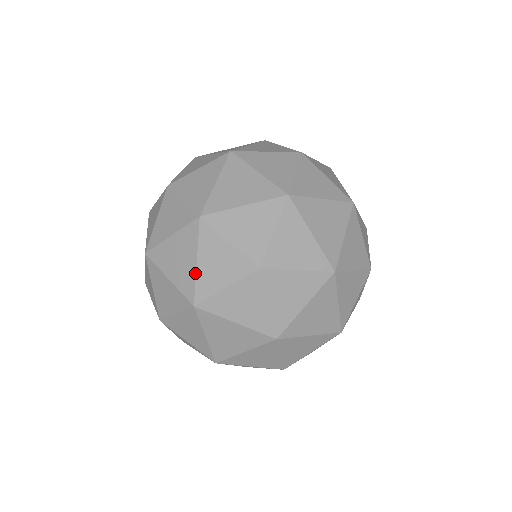
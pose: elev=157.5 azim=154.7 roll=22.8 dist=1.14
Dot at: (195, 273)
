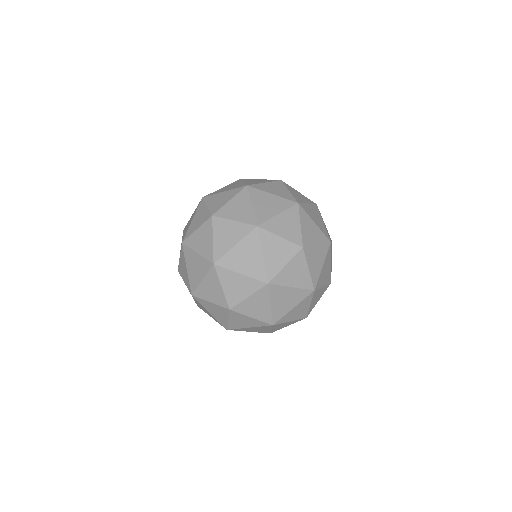
Dot at: (214, 317)
